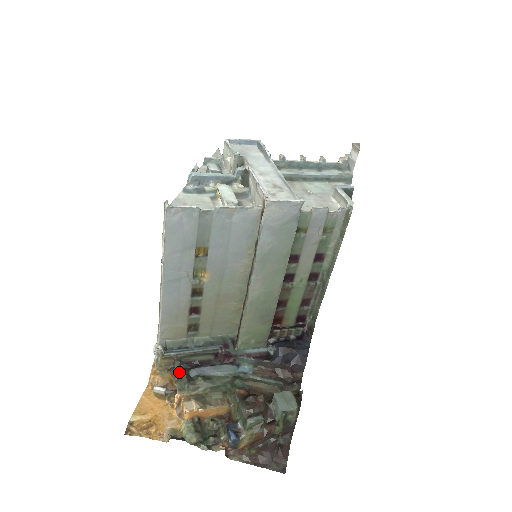
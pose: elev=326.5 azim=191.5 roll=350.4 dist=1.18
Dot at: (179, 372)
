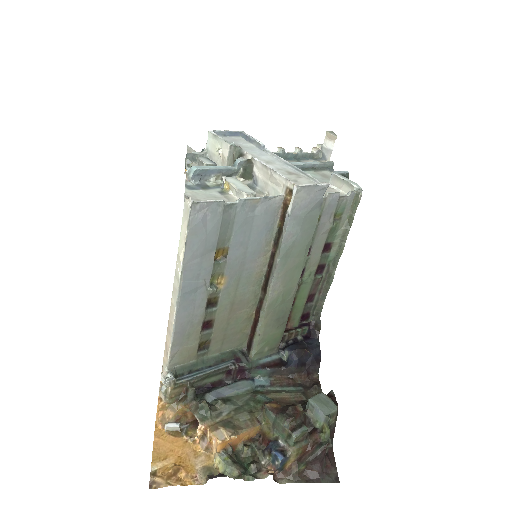
Dot at: (194, 400)
